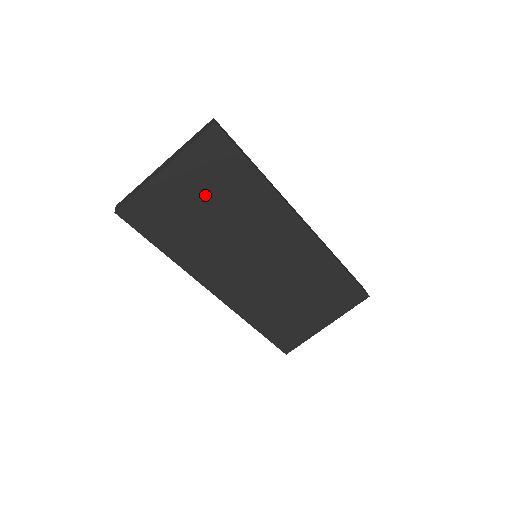
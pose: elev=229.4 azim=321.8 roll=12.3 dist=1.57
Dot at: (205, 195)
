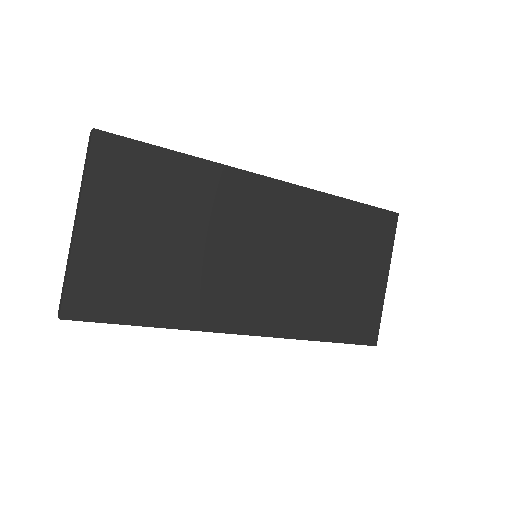
Dot at: (147, 221)
